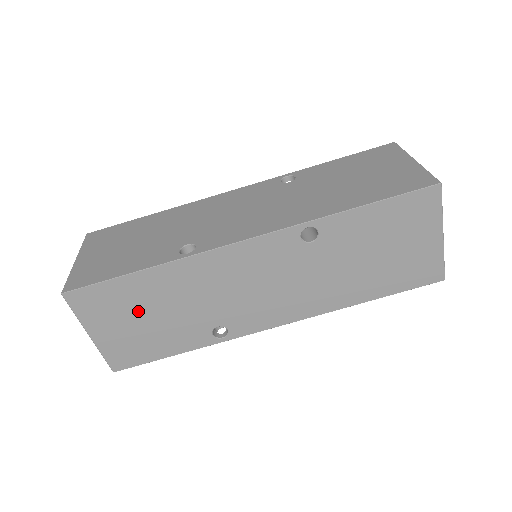
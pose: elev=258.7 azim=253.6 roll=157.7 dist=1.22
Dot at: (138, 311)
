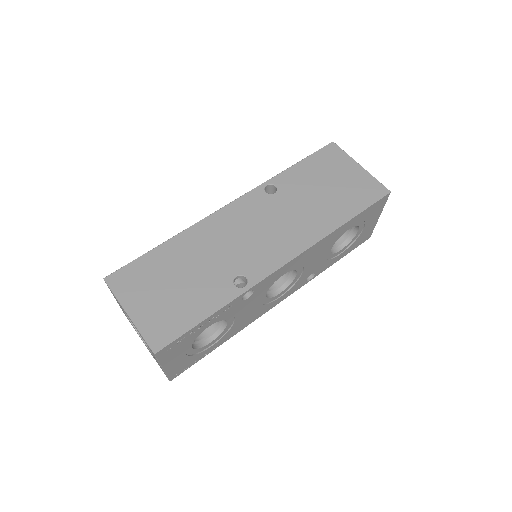
Dot at: (166, 279)
